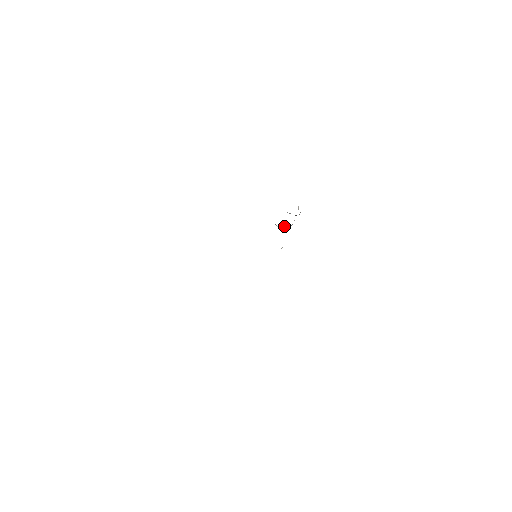
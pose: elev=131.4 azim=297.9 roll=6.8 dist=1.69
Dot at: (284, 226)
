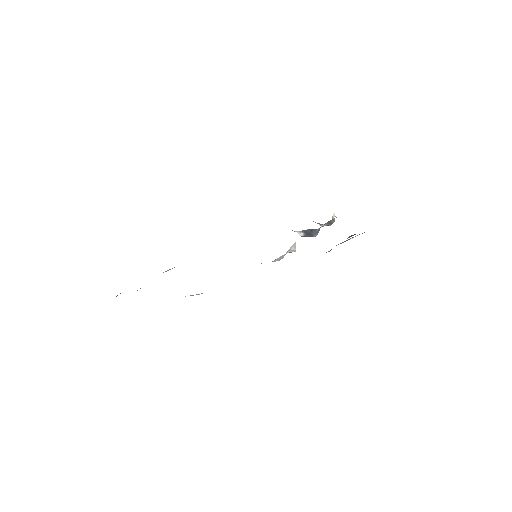
Dot at: (306, 231)
